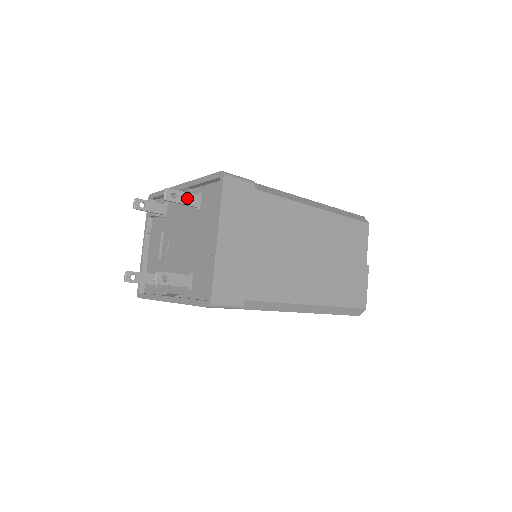
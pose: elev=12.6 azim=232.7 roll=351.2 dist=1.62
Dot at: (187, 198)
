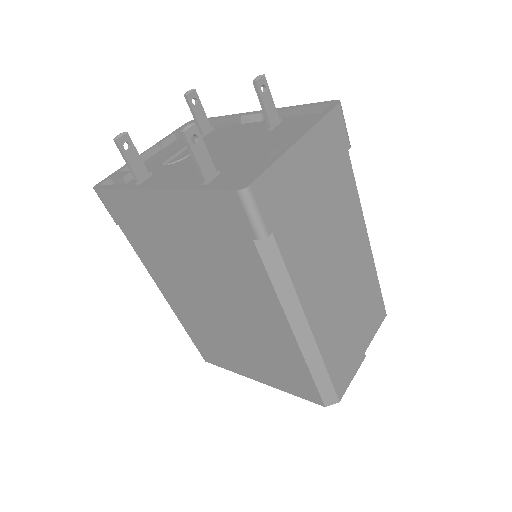
Dot at: (270, 107)
